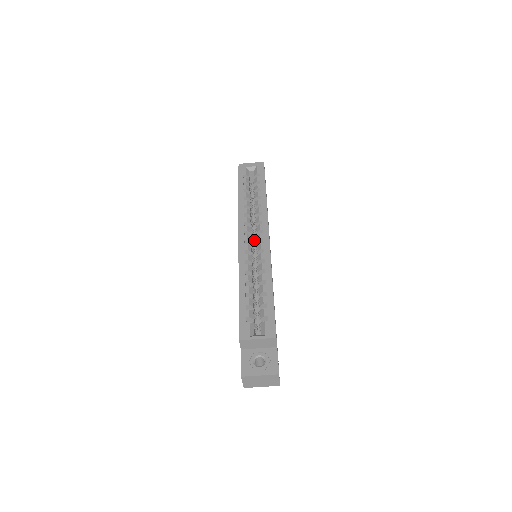
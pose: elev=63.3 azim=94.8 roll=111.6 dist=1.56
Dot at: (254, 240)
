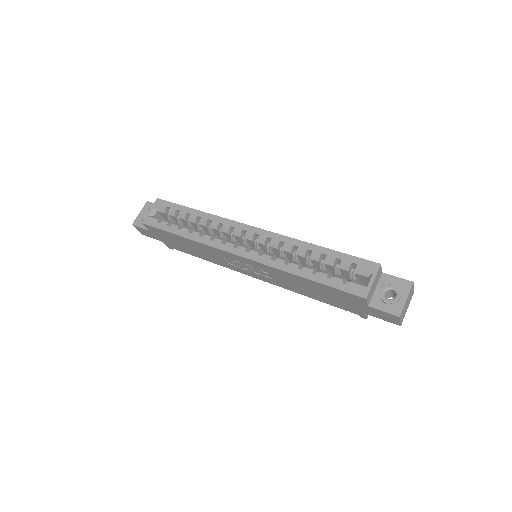
Dot at: occluded
